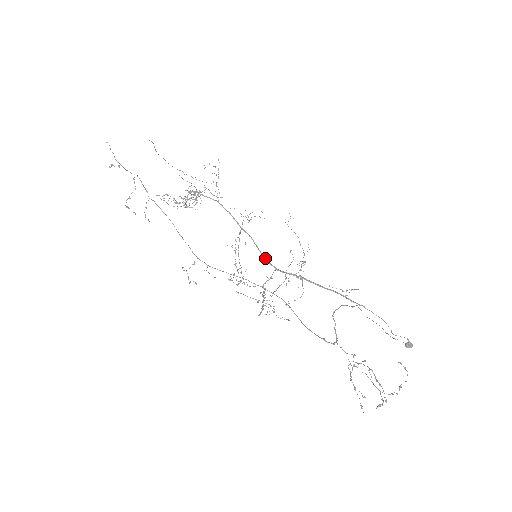
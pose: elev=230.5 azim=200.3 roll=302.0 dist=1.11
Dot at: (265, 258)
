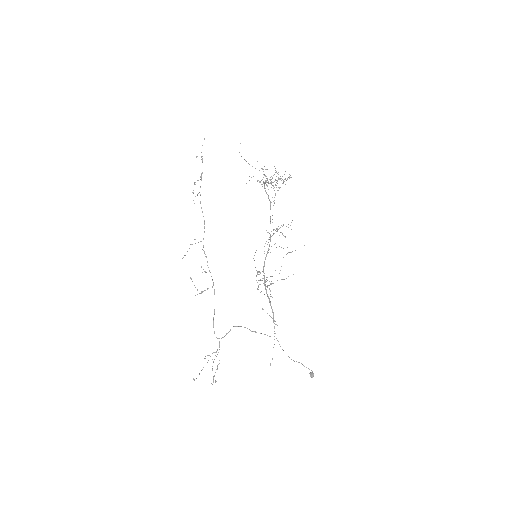
Dot at: occluded
